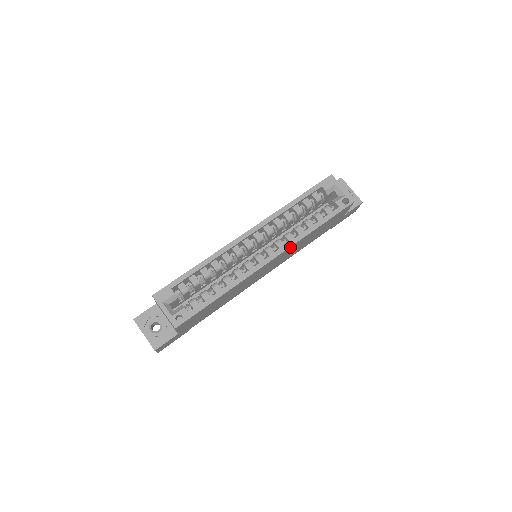
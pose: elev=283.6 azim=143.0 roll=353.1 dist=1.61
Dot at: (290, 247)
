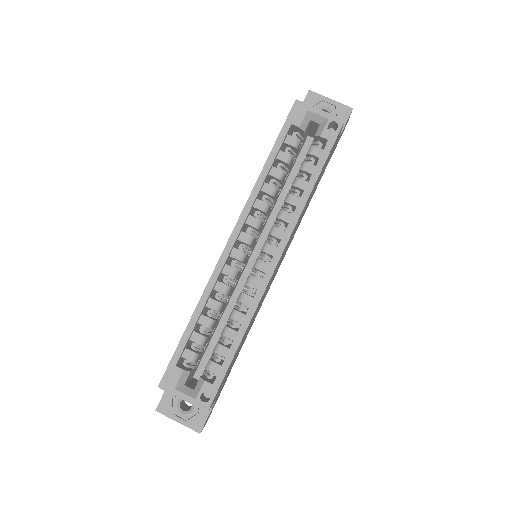
Dot at: (292, 230)
